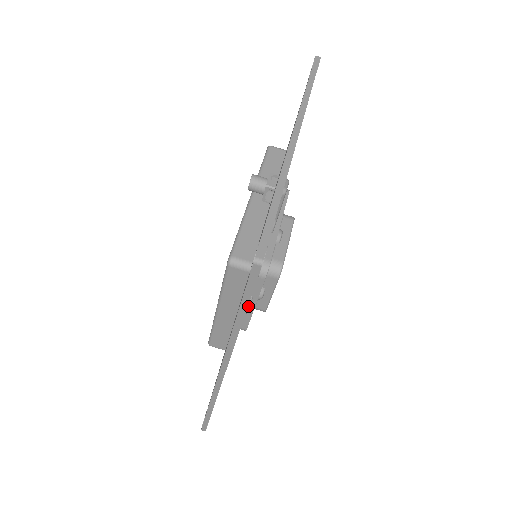
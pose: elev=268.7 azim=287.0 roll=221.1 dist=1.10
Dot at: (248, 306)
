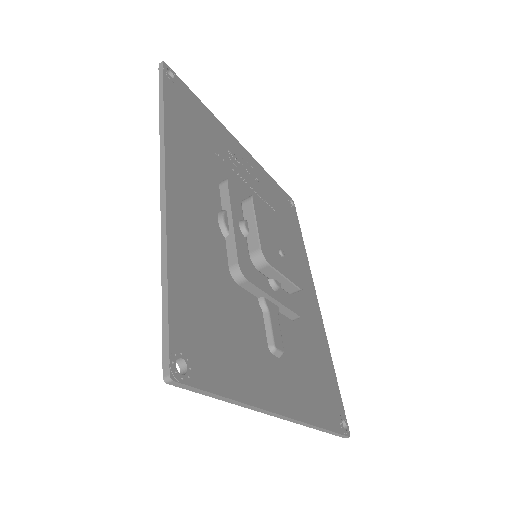
Dot at: occluded
